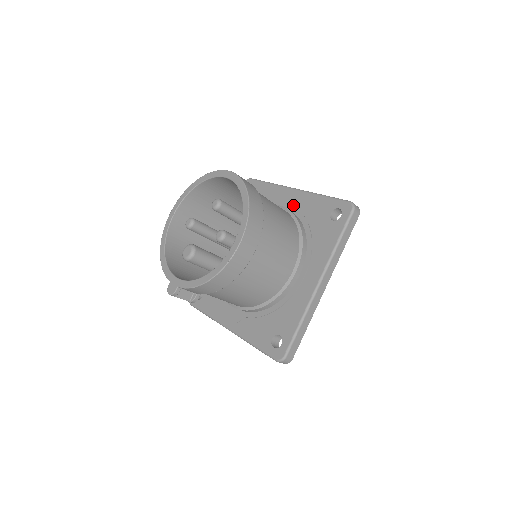
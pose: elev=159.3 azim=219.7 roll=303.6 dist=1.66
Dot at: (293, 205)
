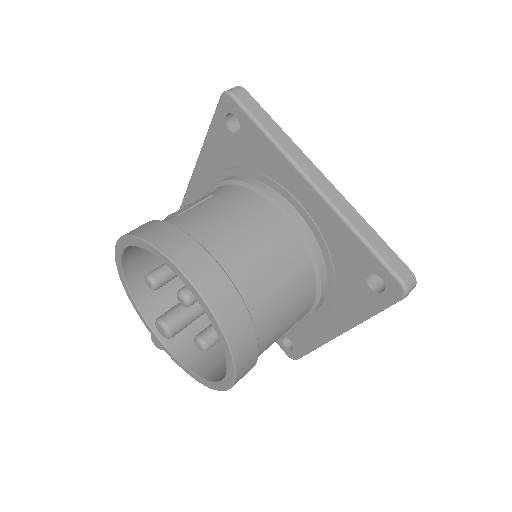
Dot at: (310, 215)
